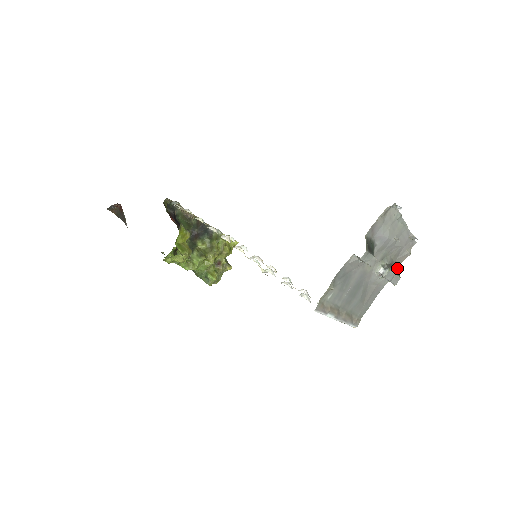
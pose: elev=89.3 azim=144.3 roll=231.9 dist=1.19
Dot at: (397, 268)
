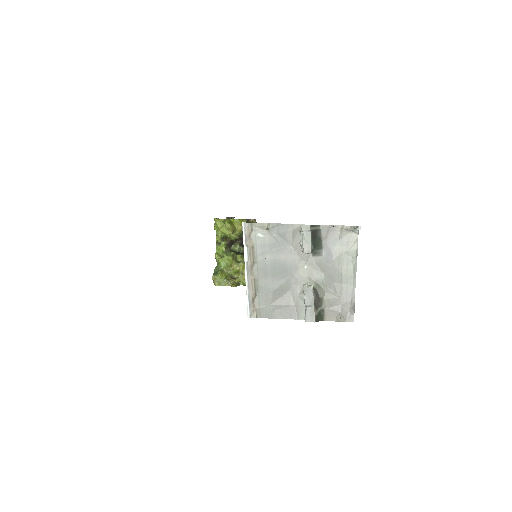
Dot at: (321, 316)
